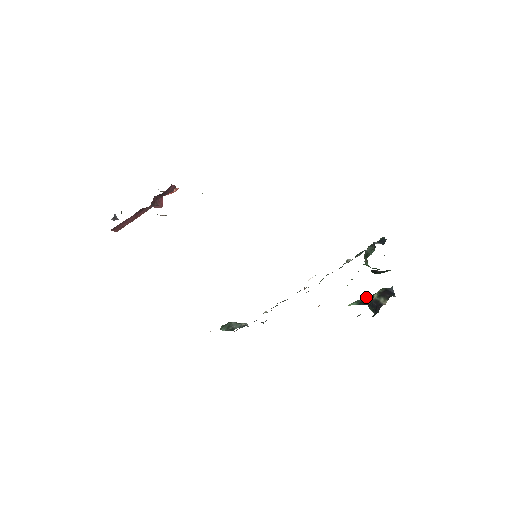
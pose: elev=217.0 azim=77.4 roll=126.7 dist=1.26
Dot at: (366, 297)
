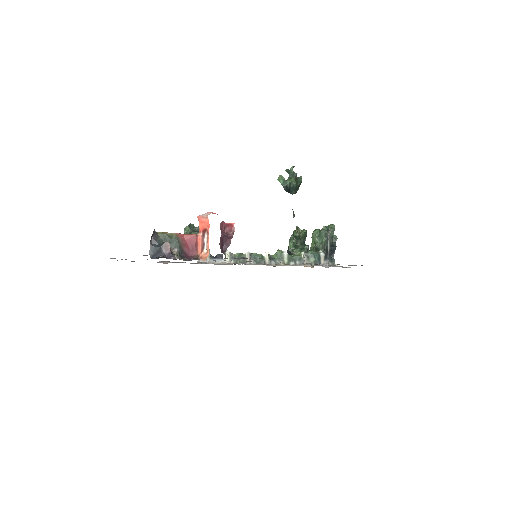
Dot at: (292, 182)
